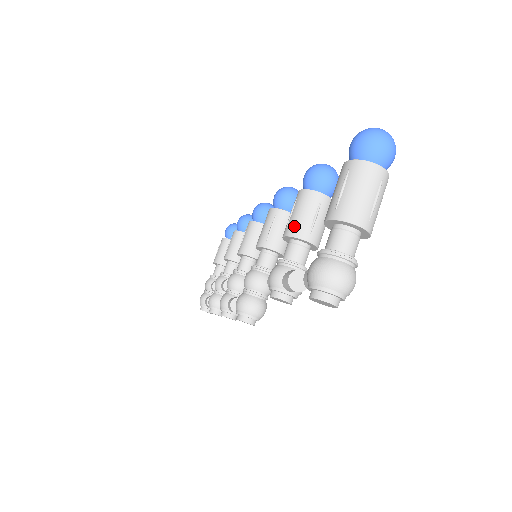
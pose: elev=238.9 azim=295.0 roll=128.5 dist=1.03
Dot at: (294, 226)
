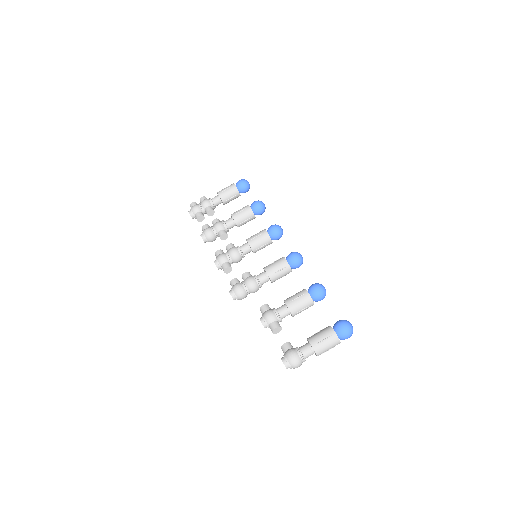
Dot at: (294, 306)
